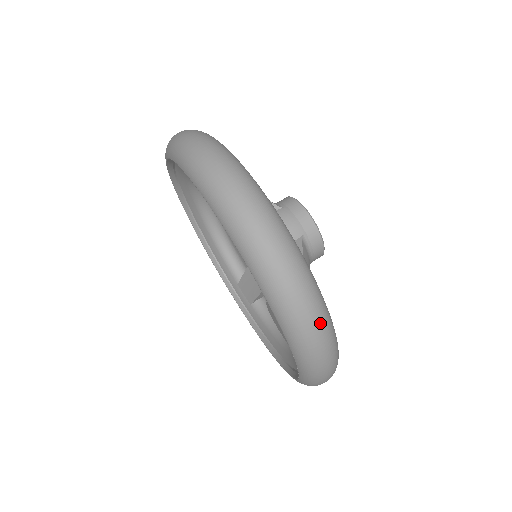
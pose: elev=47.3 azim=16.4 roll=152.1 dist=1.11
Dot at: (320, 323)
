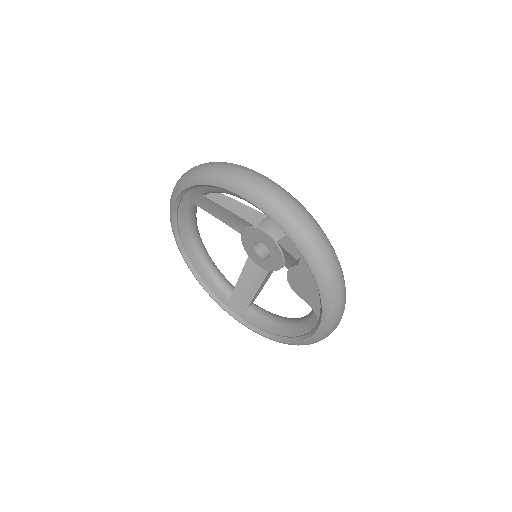
Dot at: (337, 263)
